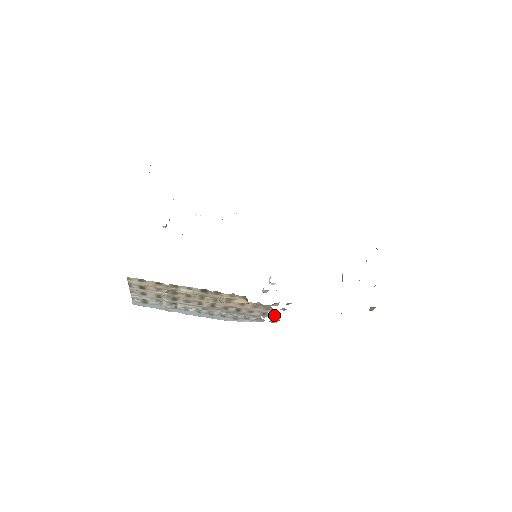
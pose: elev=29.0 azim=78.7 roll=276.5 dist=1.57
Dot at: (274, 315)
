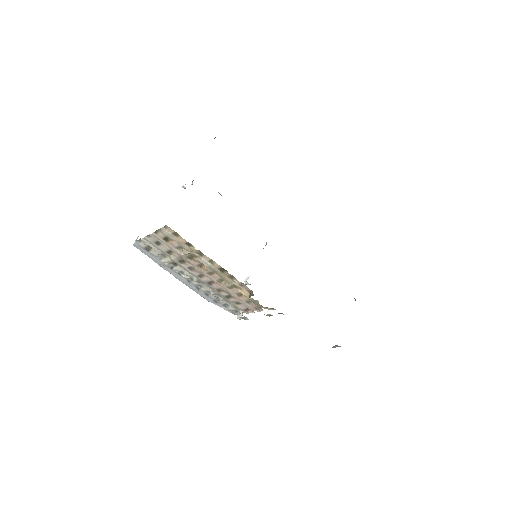
Dot at: occluded
